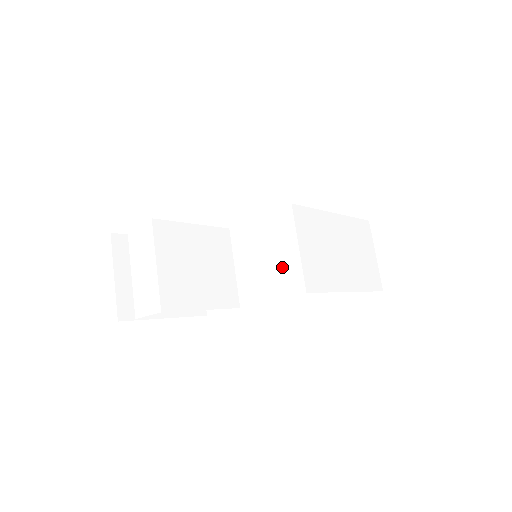
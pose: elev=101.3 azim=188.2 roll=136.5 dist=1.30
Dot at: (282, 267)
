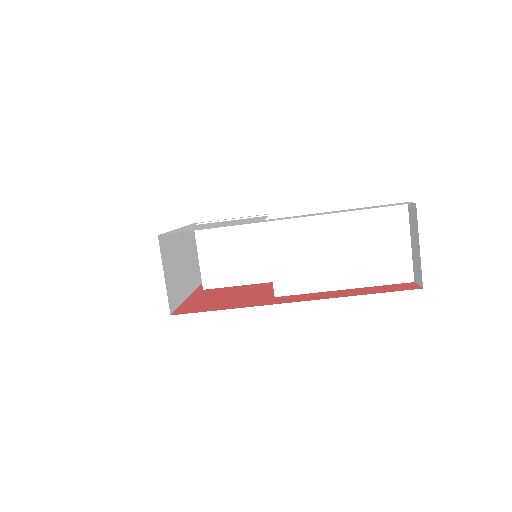
Dot at: occluded
